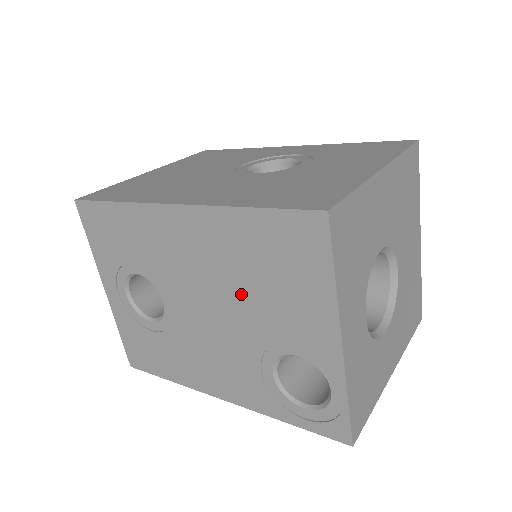
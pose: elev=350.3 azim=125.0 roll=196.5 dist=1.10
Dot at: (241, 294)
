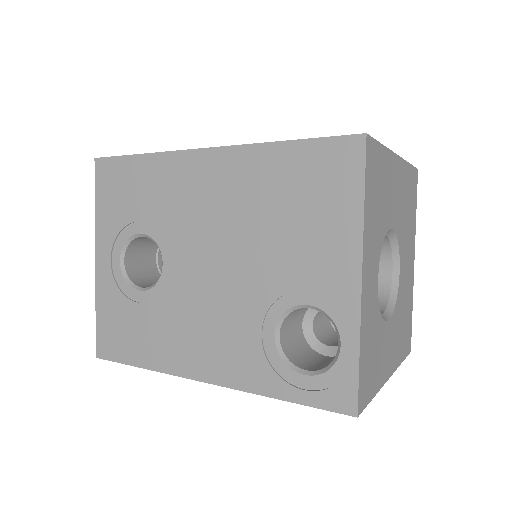
Dot at: (258, 238)
